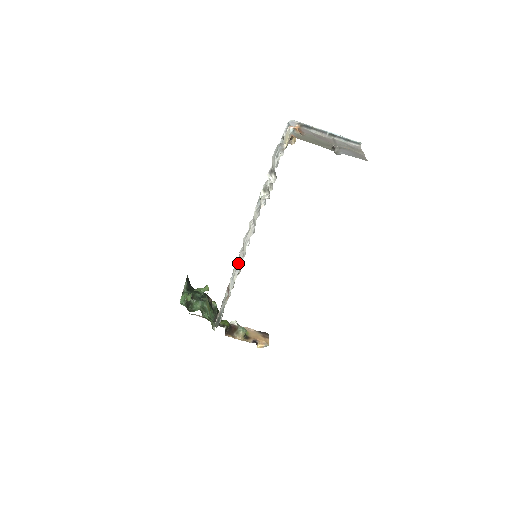
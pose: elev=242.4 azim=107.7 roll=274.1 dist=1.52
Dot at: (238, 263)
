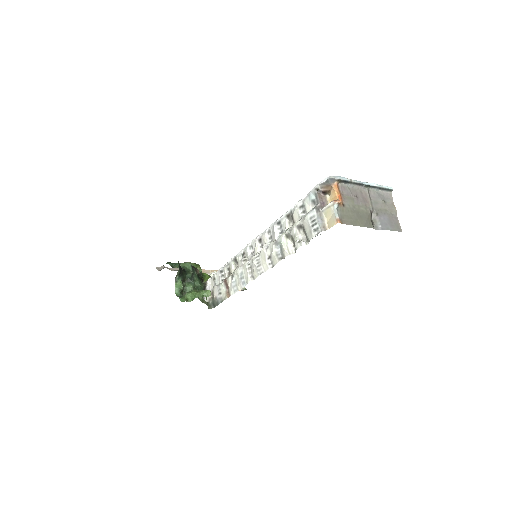
Dot at: (244, 277)
